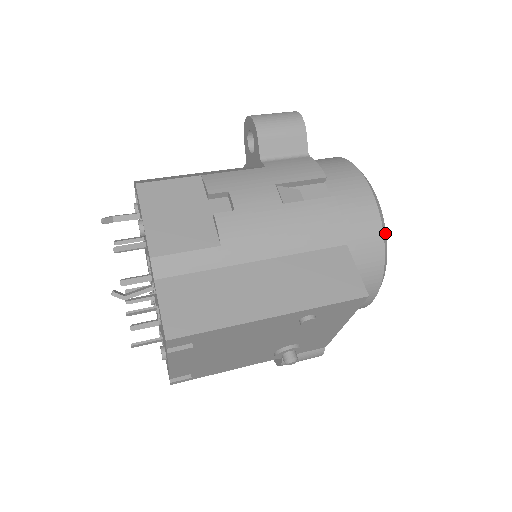
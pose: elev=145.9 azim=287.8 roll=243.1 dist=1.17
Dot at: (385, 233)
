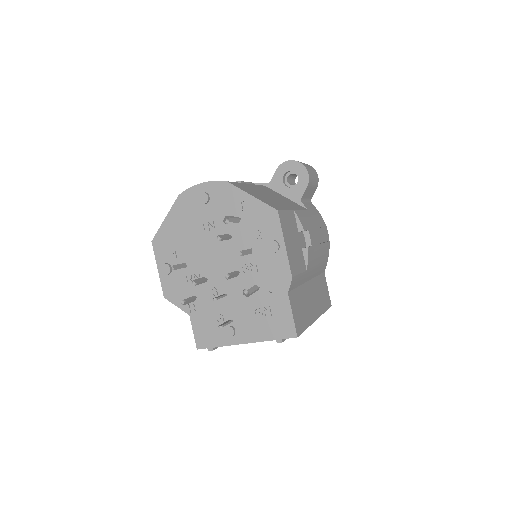
Dot at: occluded
